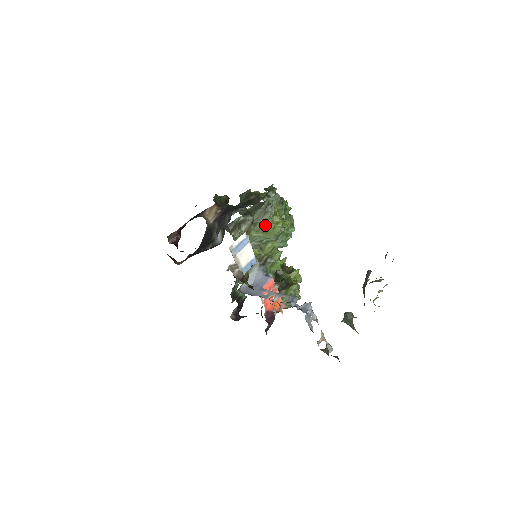
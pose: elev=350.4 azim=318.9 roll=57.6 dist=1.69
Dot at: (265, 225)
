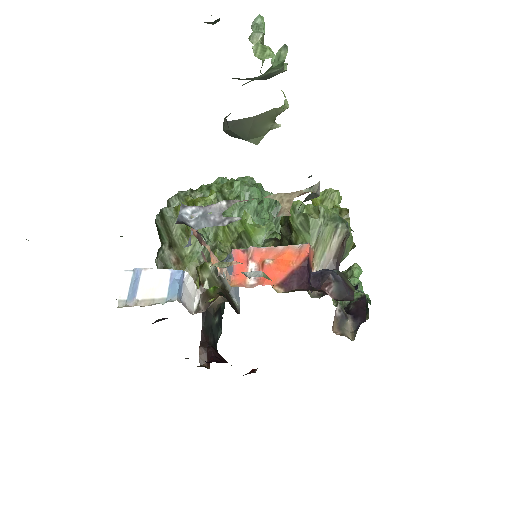
Dot at: (182, 230)
